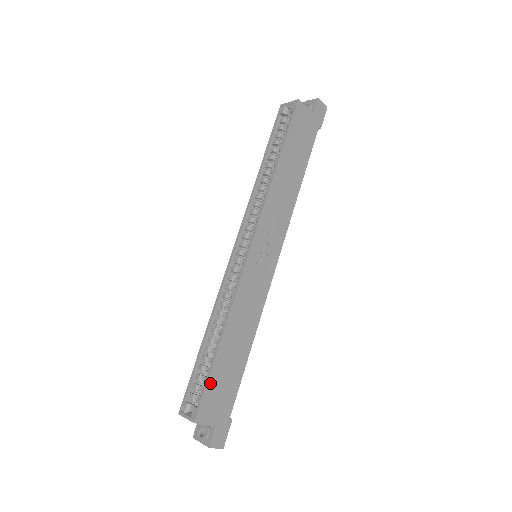
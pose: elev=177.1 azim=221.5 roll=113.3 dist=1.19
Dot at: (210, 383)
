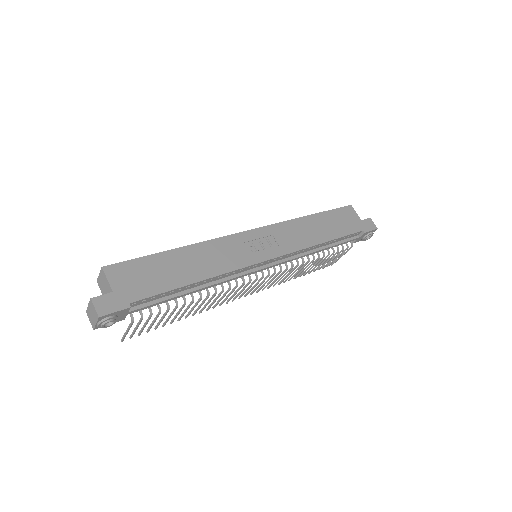
Dot at: (142, 260)
